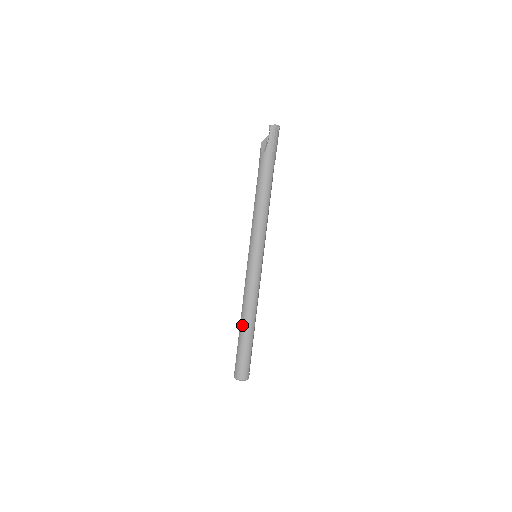
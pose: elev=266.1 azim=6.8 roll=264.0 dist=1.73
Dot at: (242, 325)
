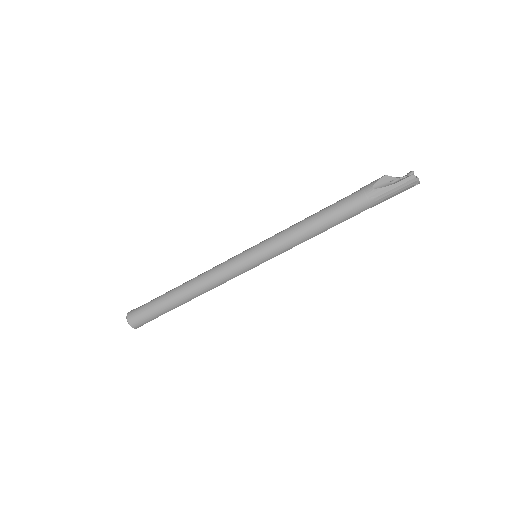
Dot at: (178, 290)
